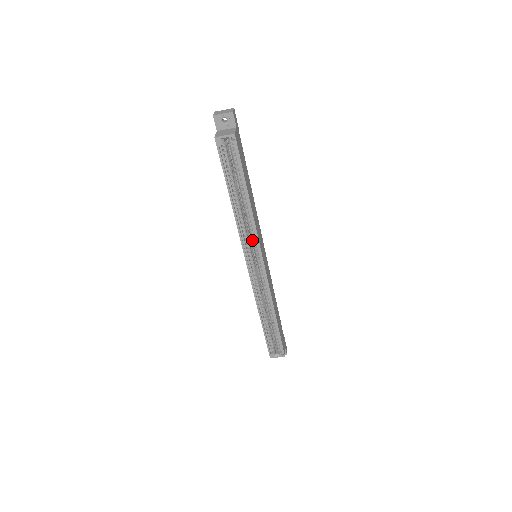
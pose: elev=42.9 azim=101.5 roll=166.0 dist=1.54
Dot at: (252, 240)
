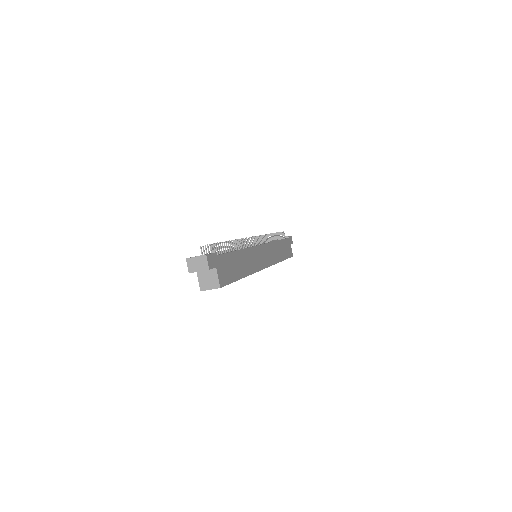
Dot at: occluded
